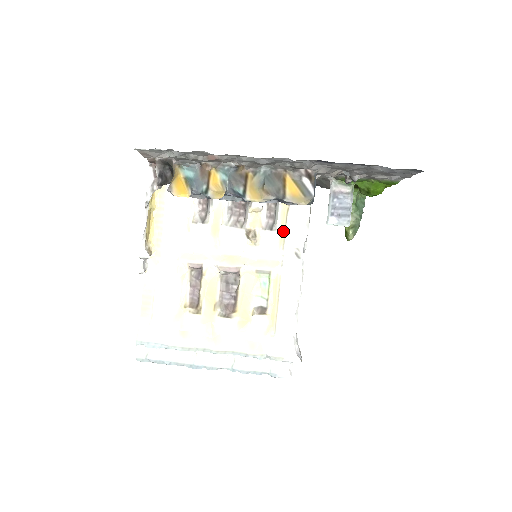
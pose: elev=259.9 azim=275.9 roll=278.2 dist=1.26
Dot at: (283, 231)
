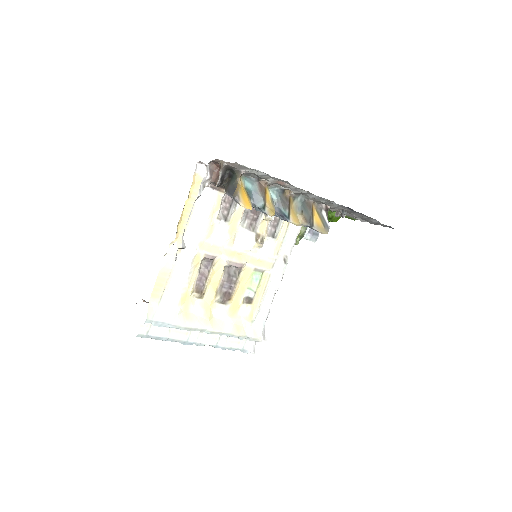
Dot at: (281, 240)
